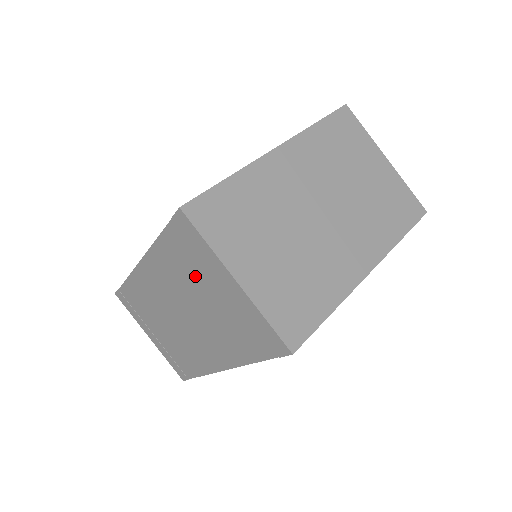
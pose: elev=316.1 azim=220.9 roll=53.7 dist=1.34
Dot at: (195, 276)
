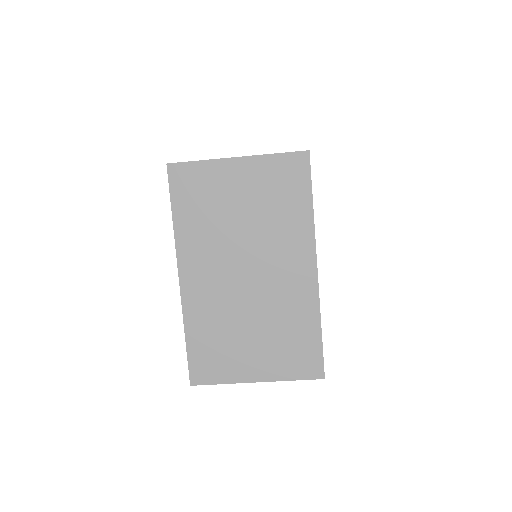
Dot at: occluded
